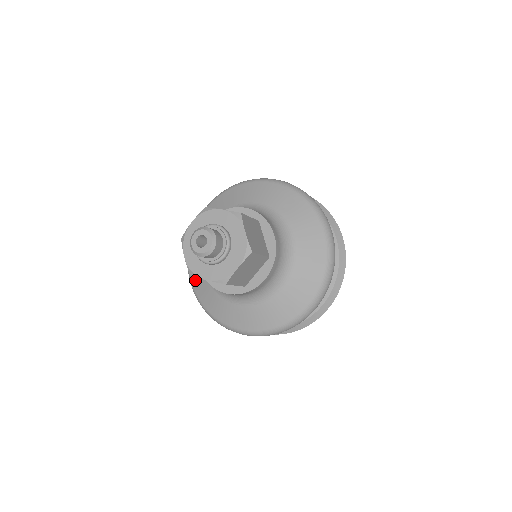
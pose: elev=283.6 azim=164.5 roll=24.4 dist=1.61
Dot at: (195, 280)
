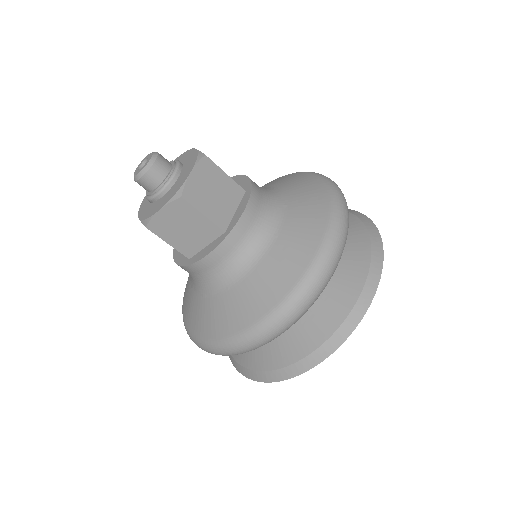
Dot at: occluded
